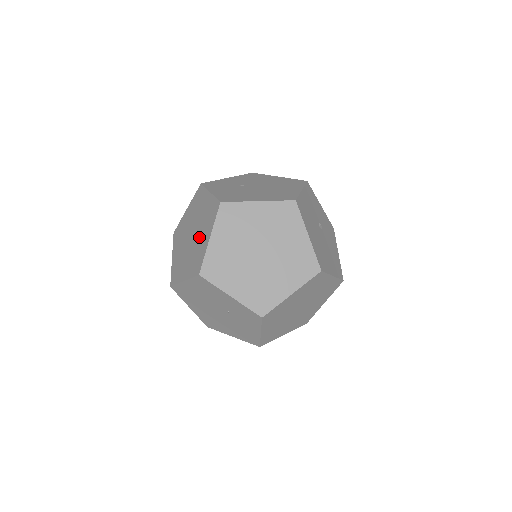
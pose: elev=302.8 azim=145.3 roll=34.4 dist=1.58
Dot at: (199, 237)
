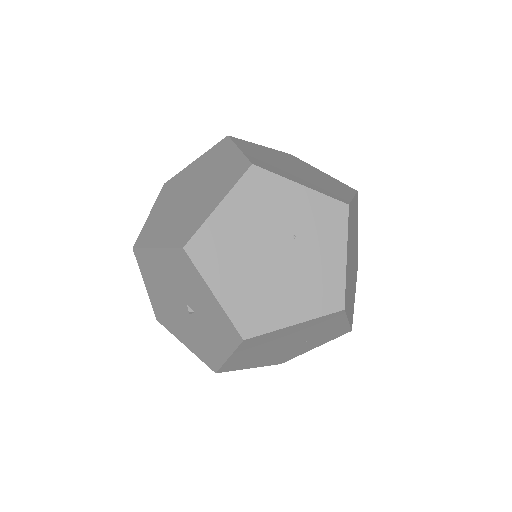
Dot at: (212, 173)
